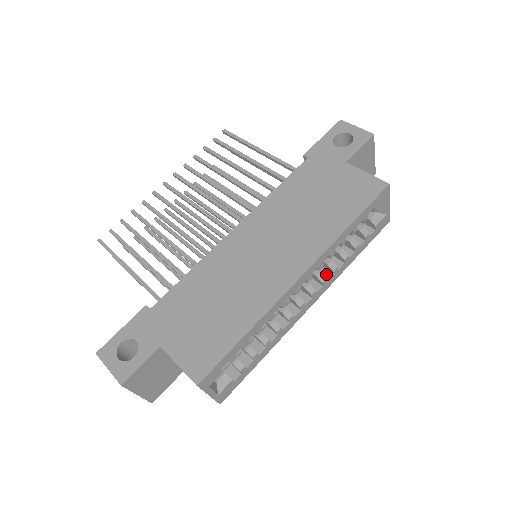
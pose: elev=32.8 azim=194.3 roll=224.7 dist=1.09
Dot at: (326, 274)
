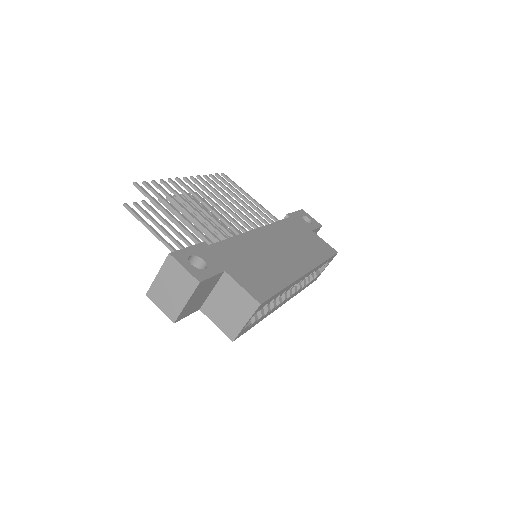
Dot at: occluded
